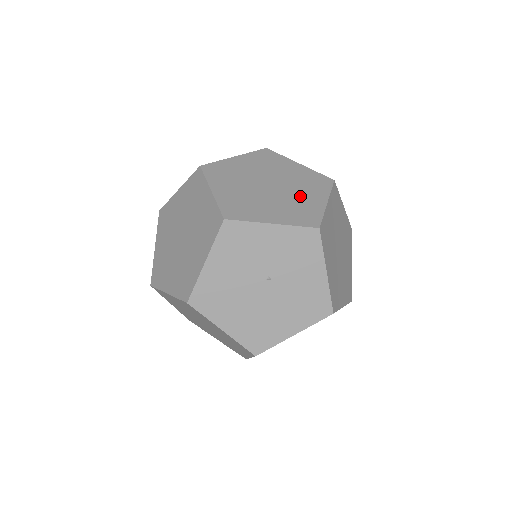
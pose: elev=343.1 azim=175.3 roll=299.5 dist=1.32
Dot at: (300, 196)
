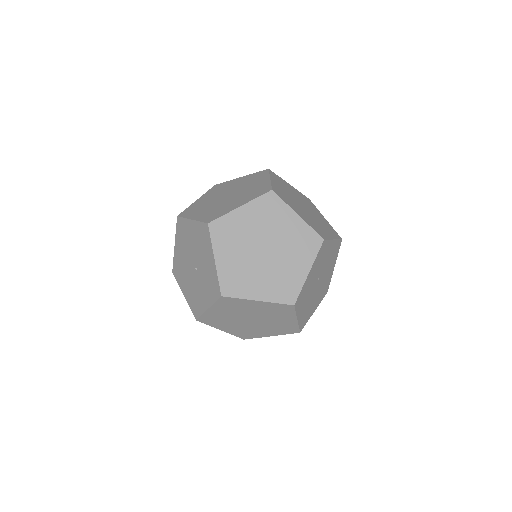
Dot at: (285, 233)
